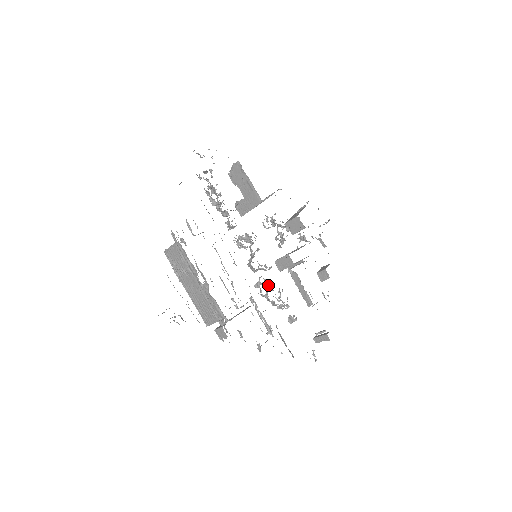
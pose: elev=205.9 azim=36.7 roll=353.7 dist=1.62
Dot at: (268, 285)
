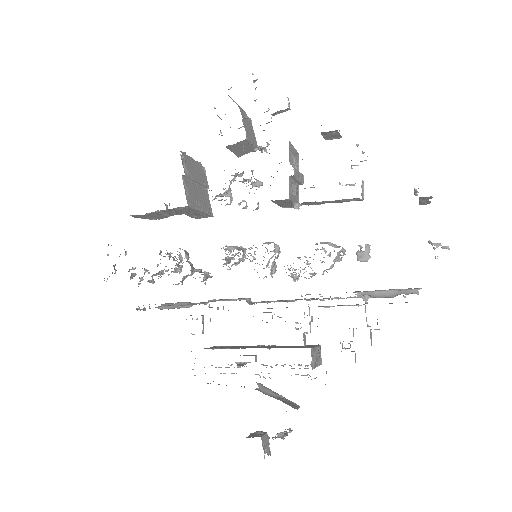
Dot at: occluded
